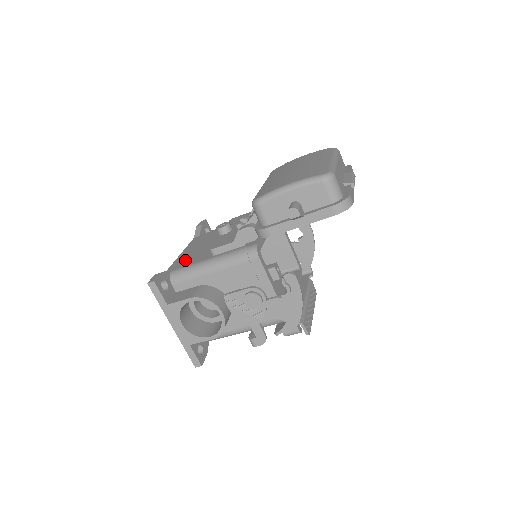
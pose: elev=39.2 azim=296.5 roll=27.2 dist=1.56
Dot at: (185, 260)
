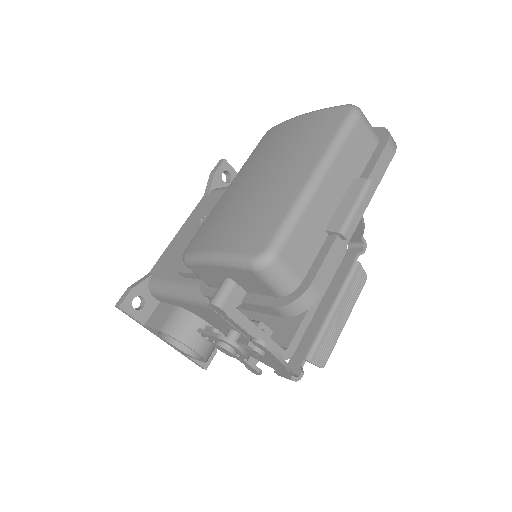
Dot at: (168, 260)
